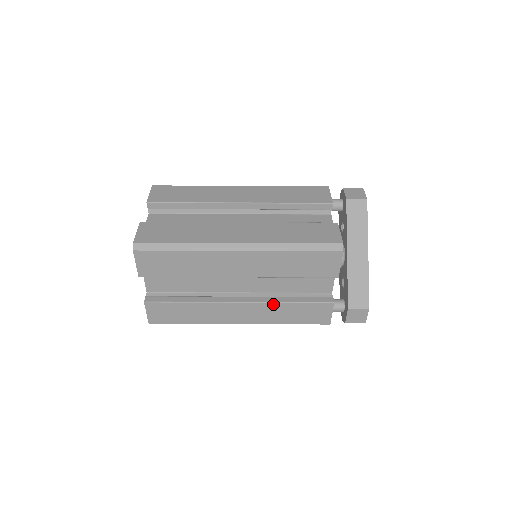
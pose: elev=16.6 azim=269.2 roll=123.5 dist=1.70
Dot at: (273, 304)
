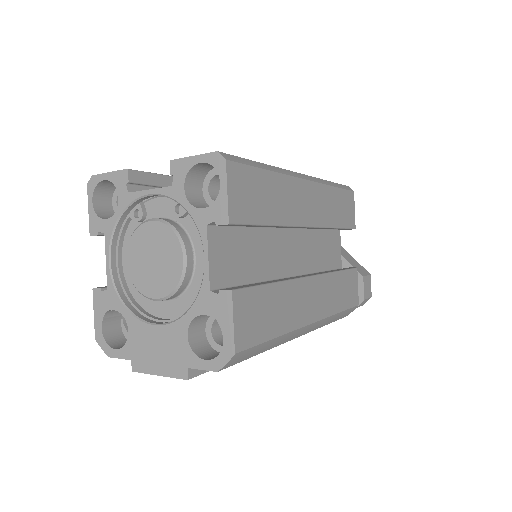
Dot at: (330, 276)
